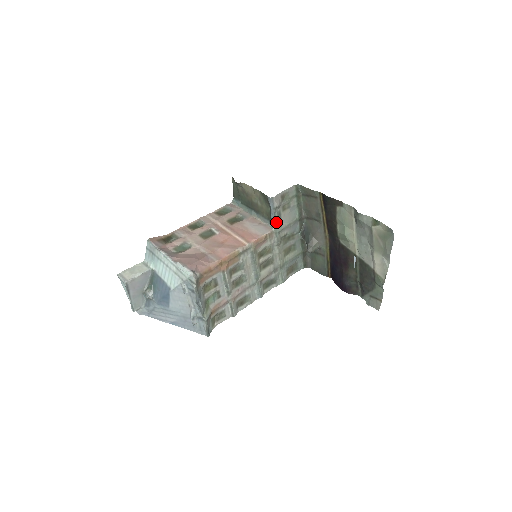
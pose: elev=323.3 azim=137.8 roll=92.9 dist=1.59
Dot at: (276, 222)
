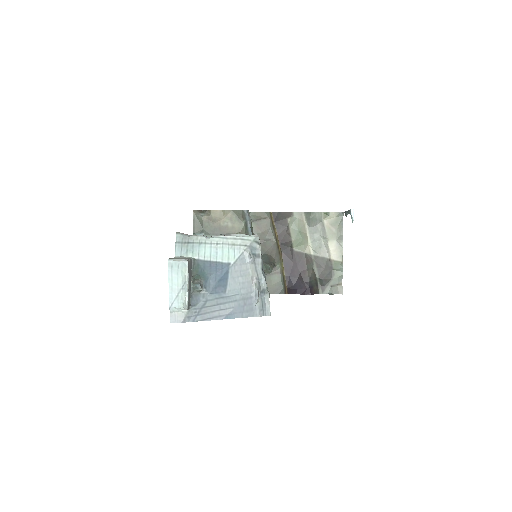
Dot at: occluded
